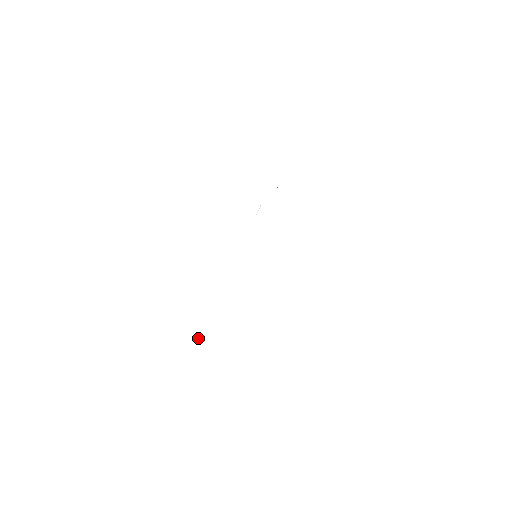
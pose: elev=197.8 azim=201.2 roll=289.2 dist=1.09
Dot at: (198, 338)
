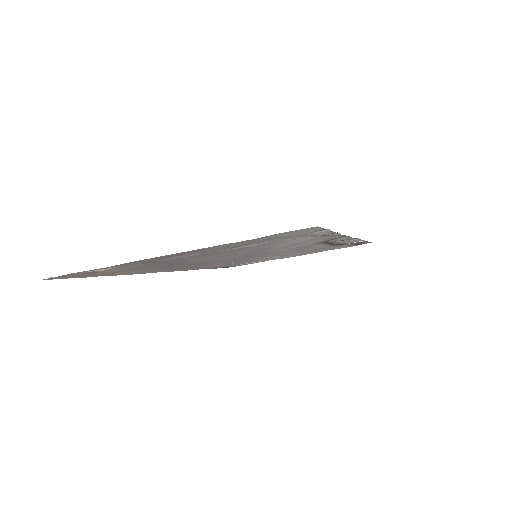
Dot at: (238, 264)
